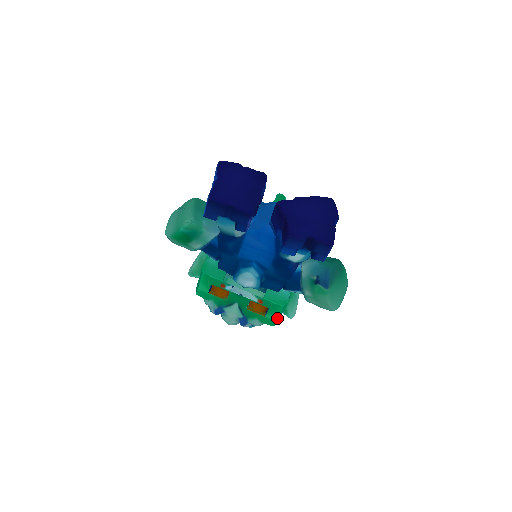
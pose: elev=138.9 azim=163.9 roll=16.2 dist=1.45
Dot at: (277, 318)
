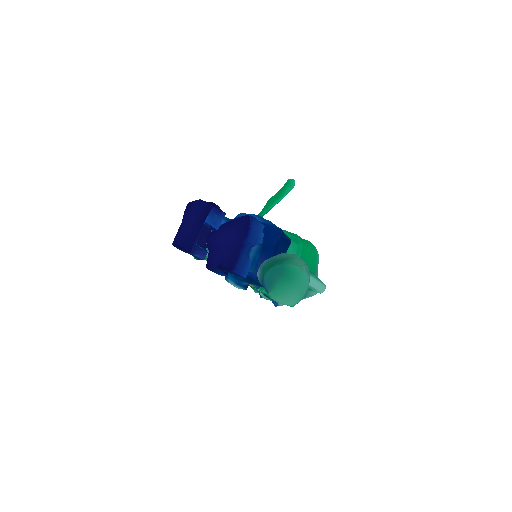
Dot at: occluded
